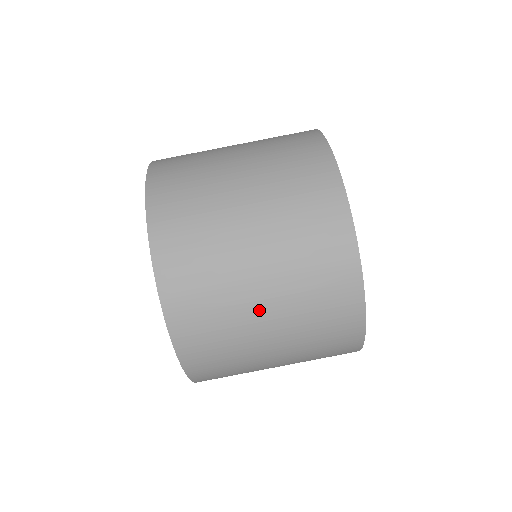
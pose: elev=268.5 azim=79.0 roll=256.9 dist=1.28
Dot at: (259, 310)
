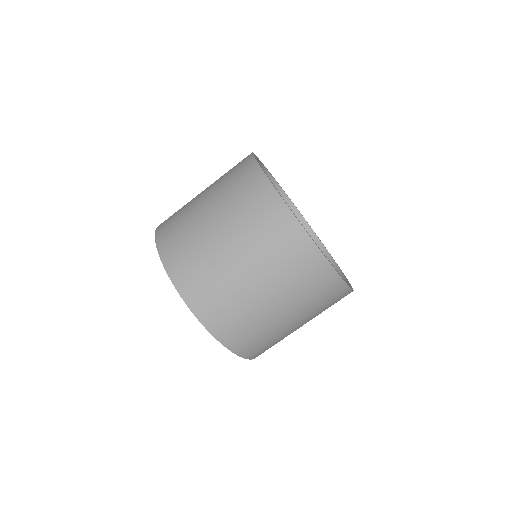
Dot at: (234, 262)
